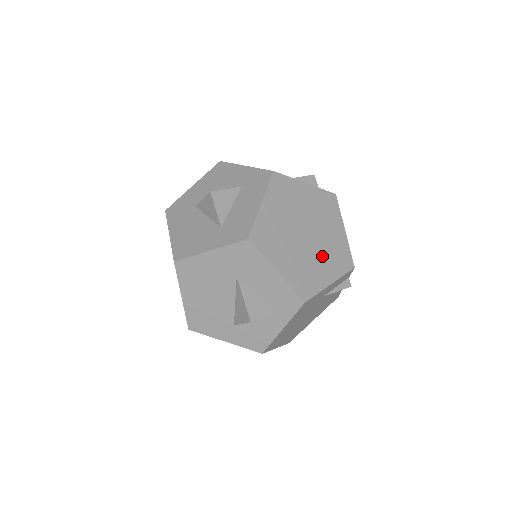
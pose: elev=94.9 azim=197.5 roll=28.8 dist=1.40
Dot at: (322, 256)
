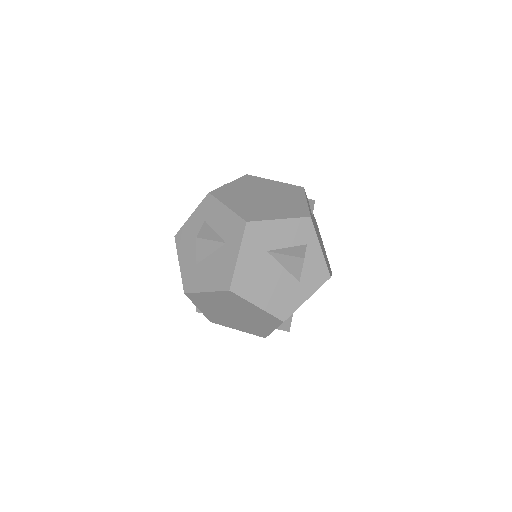
Dot at: (284, 197)
